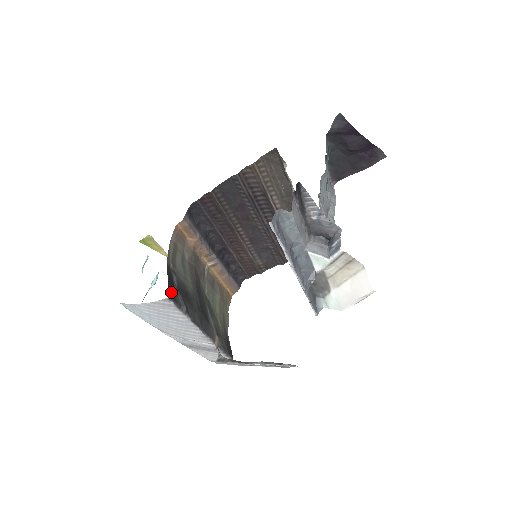
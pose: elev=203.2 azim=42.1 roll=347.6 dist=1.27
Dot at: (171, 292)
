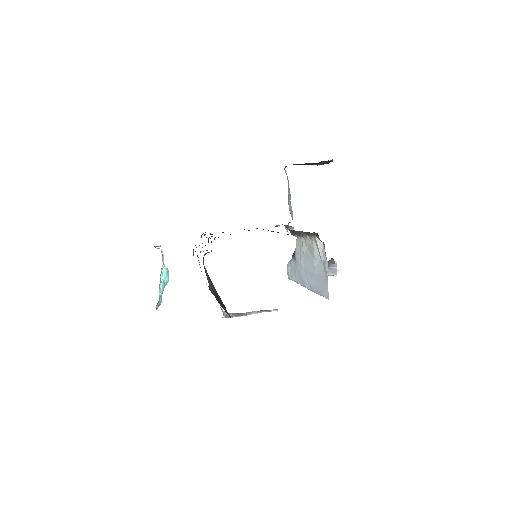
Dot at: occluded
